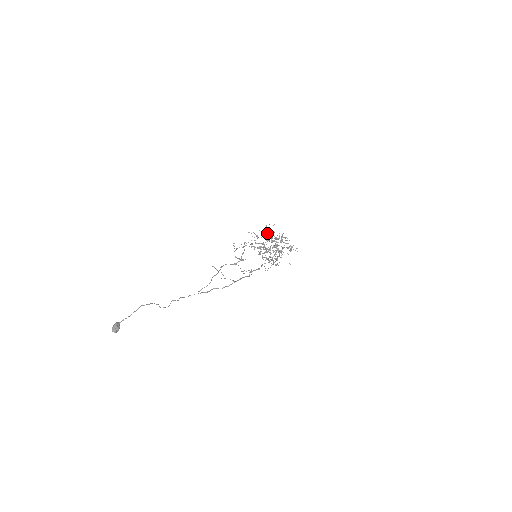
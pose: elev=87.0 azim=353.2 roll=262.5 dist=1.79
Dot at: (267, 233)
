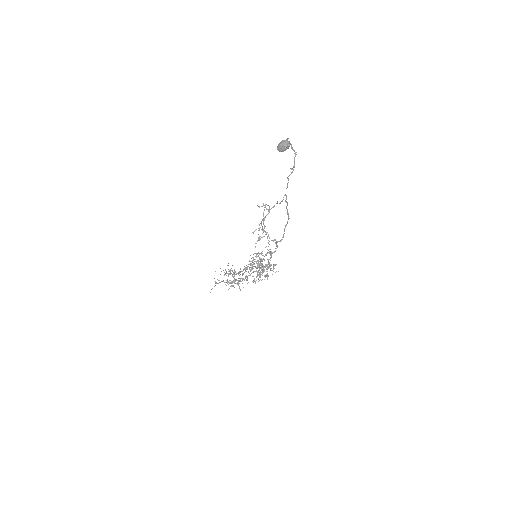
Dot at: (230, 274)
